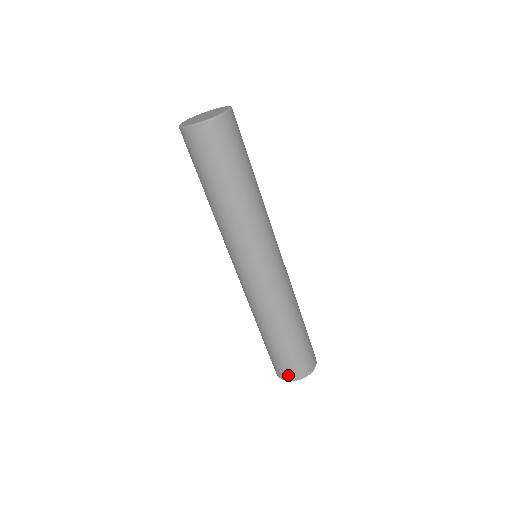
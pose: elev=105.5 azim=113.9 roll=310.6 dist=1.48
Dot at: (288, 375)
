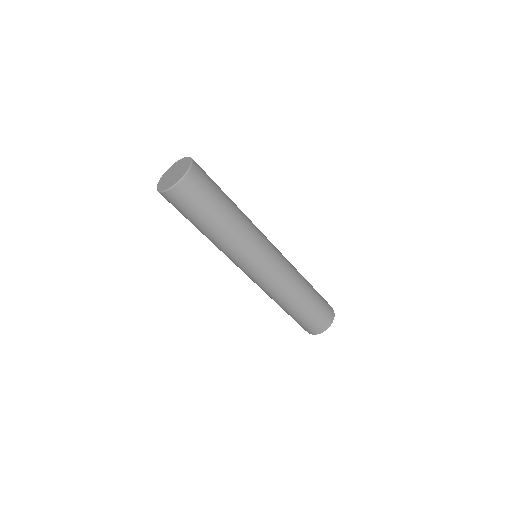
Dot at: (311, 331)
